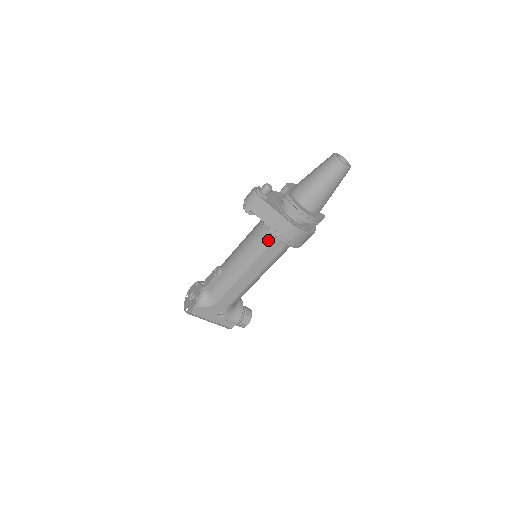
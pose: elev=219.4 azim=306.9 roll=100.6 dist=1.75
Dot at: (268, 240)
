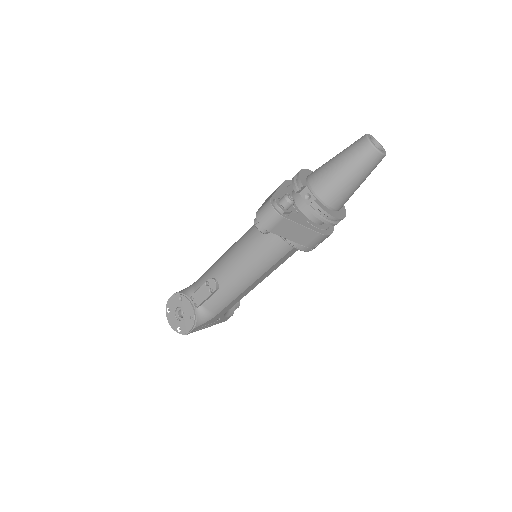
Dot at: (285, 250)
